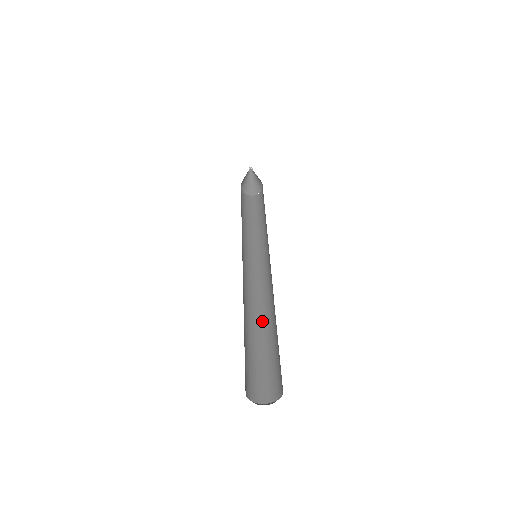
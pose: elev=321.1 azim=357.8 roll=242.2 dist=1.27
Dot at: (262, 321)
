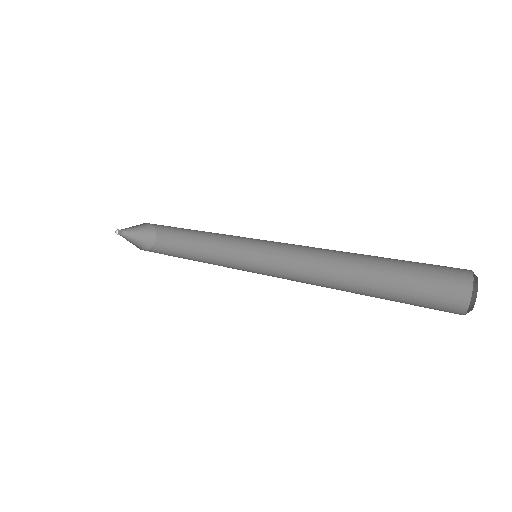
Dot at: occluded
